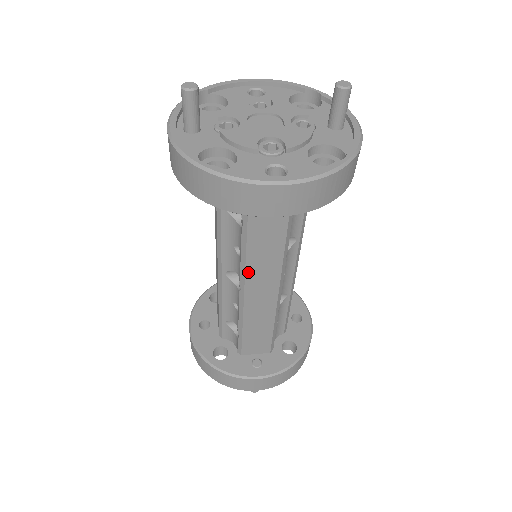
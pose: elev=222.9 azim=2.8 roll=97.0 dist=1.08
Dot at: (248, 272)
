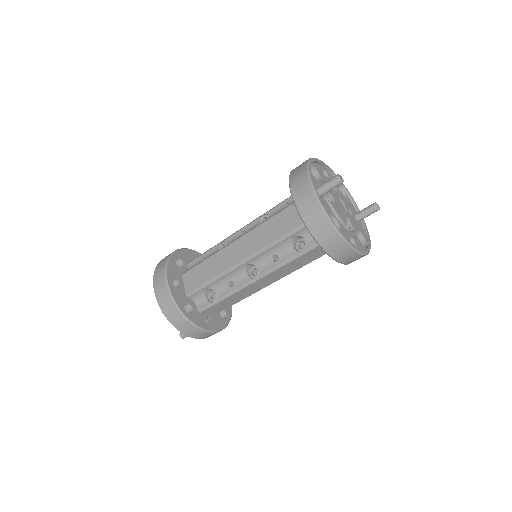
Dot at: (273, 272)
